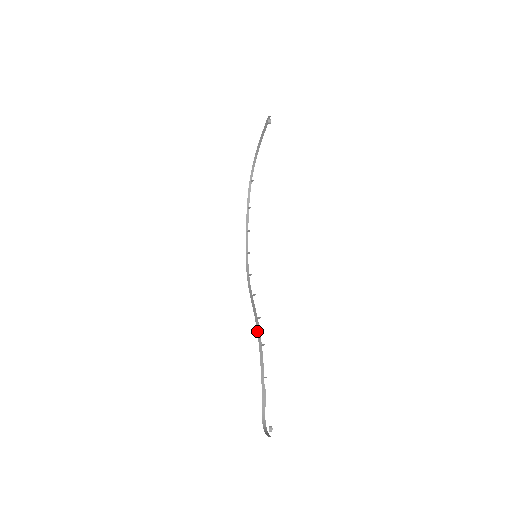
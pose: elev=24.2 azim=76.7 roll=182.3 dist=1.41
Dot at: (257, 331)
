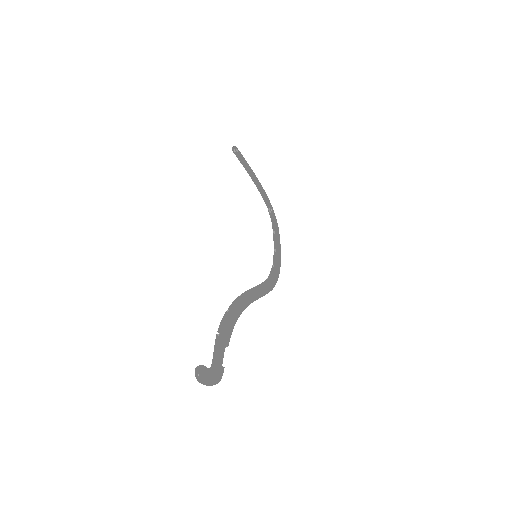
Dot at: (242, 310)
